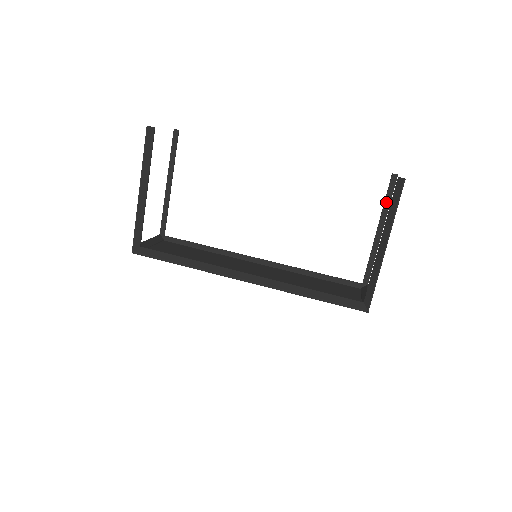
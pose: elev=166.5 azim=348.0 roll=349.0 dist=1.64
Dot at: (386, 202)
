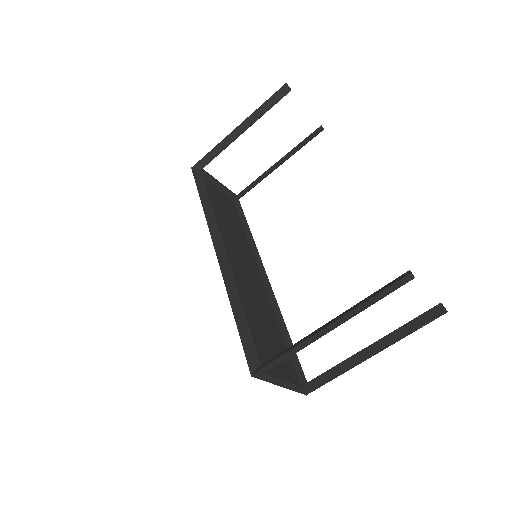
Dot at: (406, 326)
